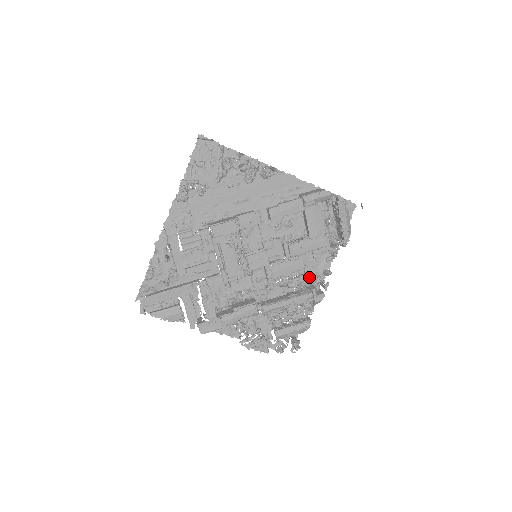
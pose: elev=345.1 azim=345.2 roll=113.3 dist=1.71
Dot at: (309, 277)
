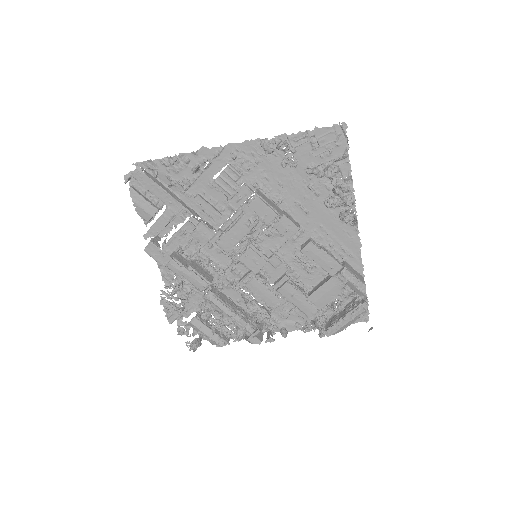
Dot at: (268, 318)
